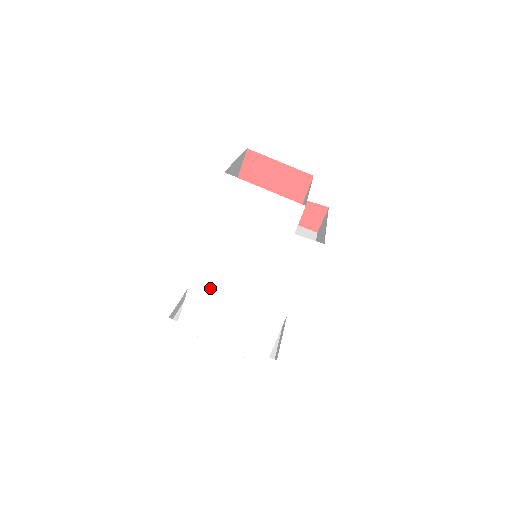
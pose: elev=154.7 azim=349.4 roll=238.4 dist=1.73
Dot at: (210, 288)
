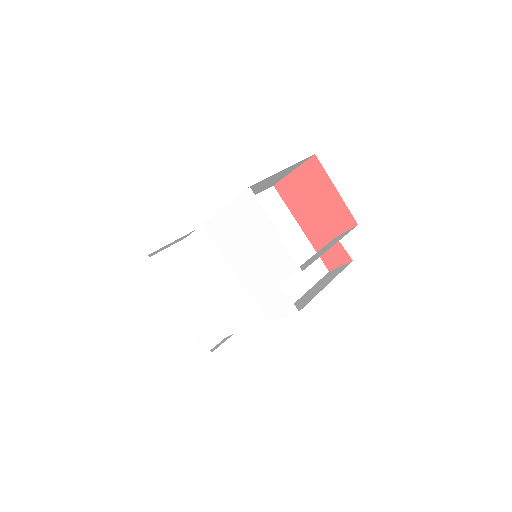
Dot at: (189, 263)
